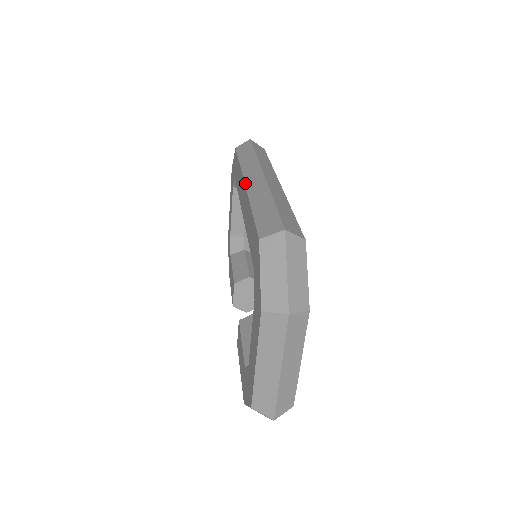
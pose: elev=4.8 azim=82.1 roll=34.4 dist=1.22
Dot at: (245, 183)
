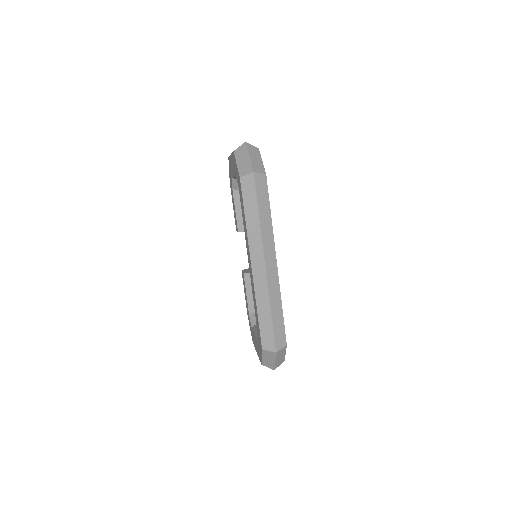
Dot at: (252, 268)
